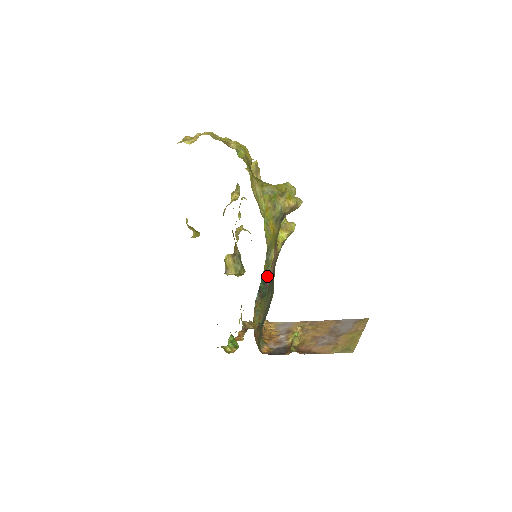
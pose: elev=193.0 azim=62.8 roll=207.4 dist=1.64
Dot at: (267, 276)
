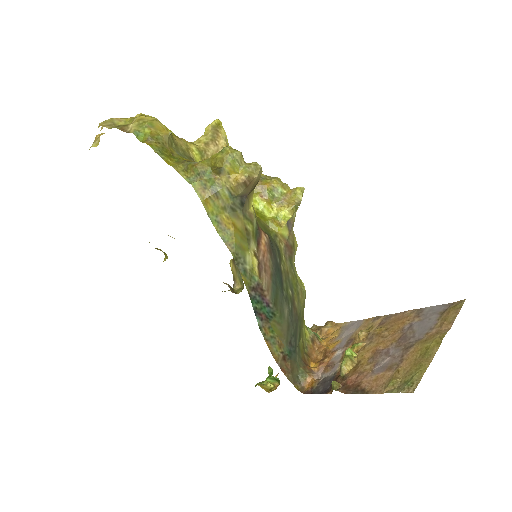
Dot at: (259, 291)
